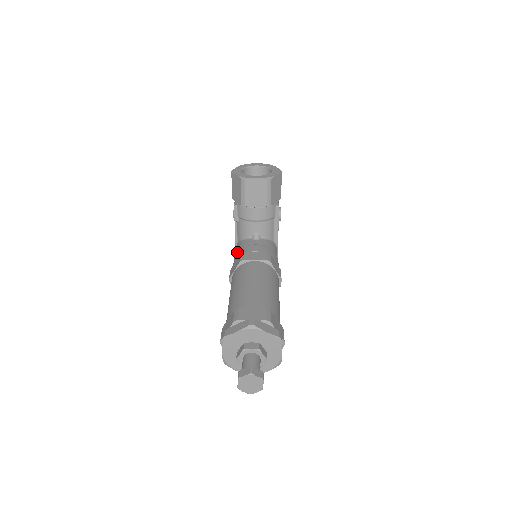
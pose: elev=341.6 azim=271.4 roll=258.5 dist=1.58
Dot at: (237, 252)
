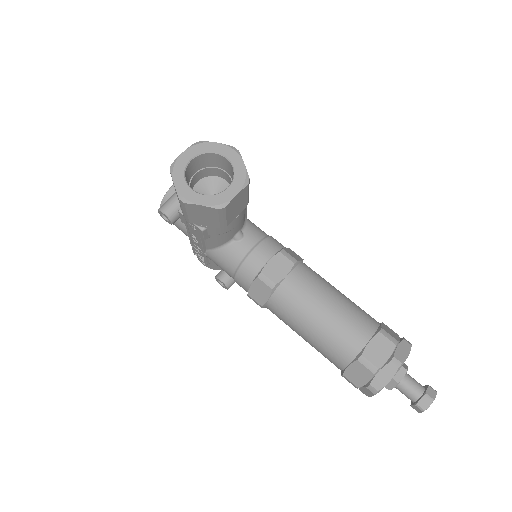
Dot at: (232, 268)
